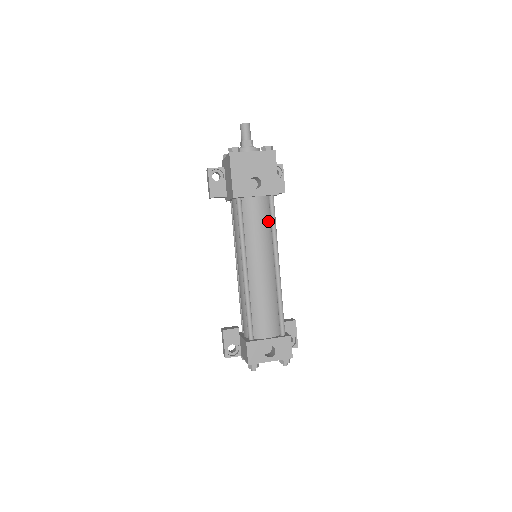
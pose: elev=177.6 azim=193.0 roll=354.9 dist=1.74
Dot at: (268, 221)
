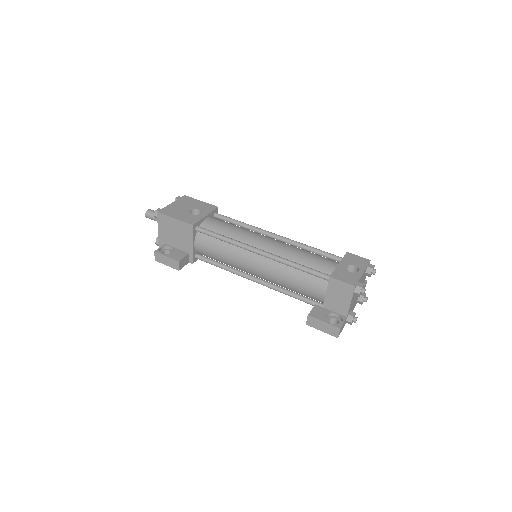
Dot at: occluded
